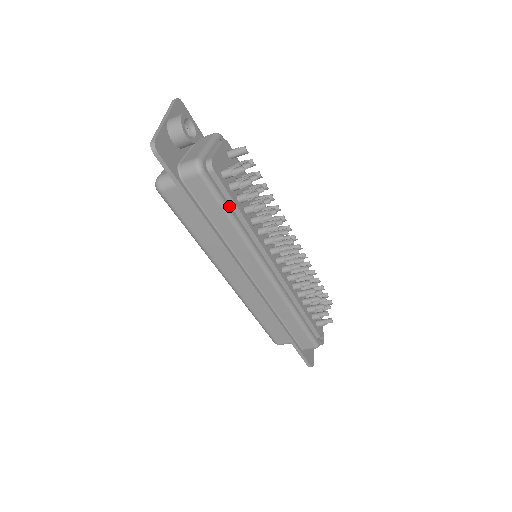
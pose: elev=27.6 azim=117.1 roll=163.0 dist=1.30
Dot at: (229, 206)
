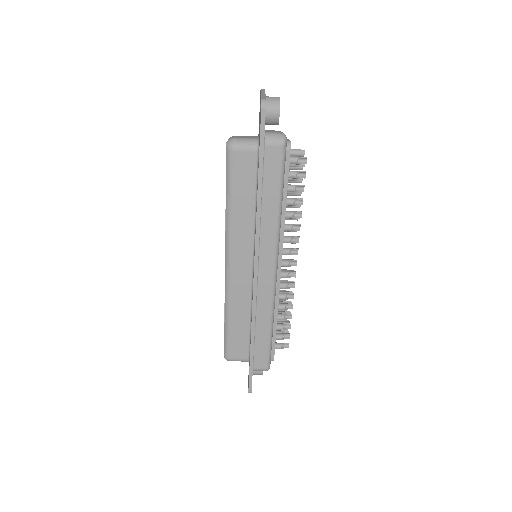
Dot at: (283, 187)
